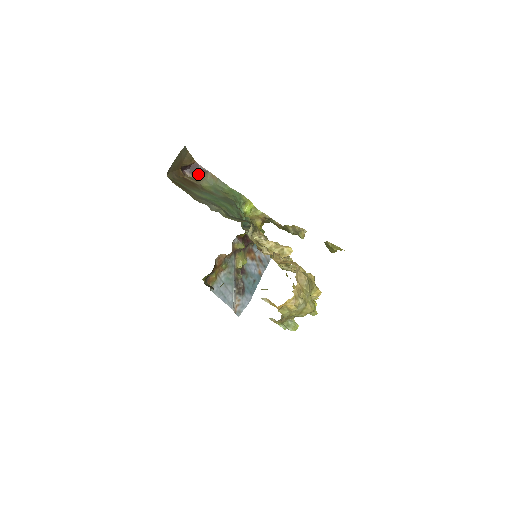
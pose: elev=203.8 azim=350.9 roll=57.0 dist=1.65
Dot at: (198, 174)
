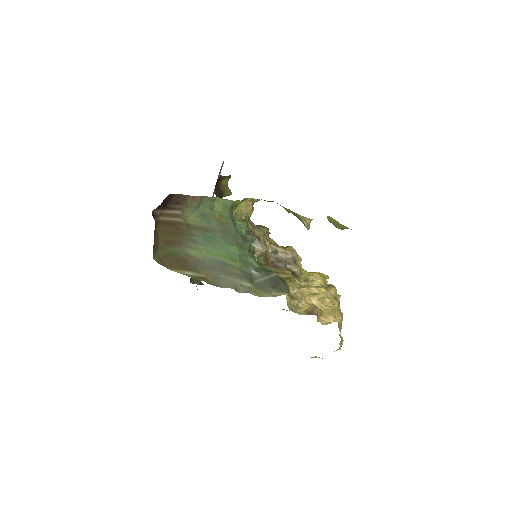
Dot at: (175, 206)
